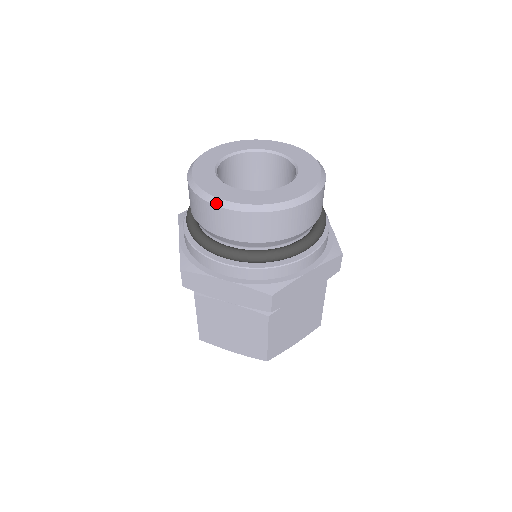
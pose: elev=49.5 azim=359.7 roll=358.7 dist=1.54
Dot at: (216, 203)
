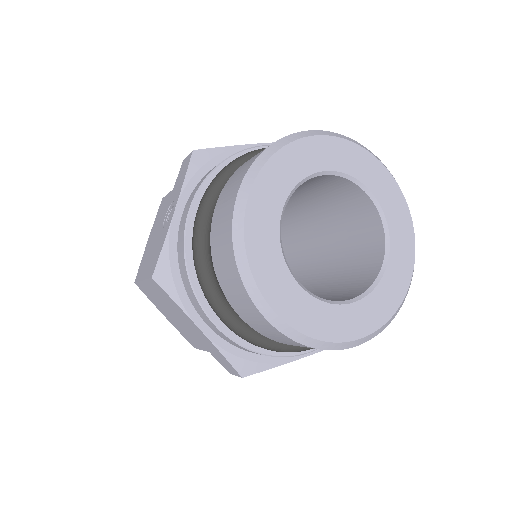
Dot at: (252, 294)
